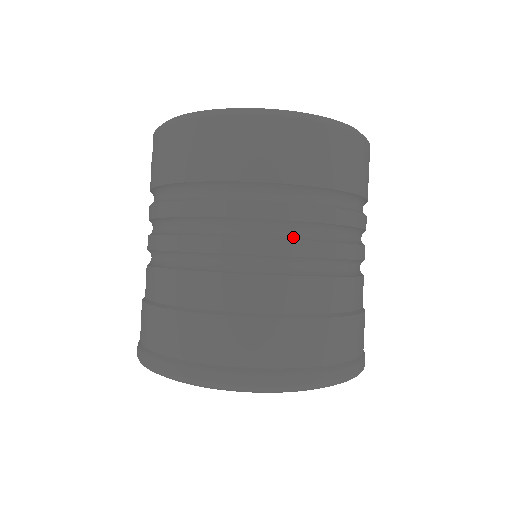
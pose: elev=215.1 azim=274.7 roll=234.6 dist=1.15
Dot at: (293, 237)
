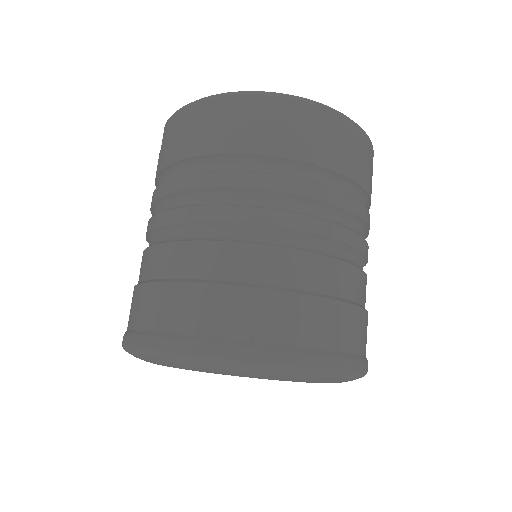
Dot at: (299, 212)
